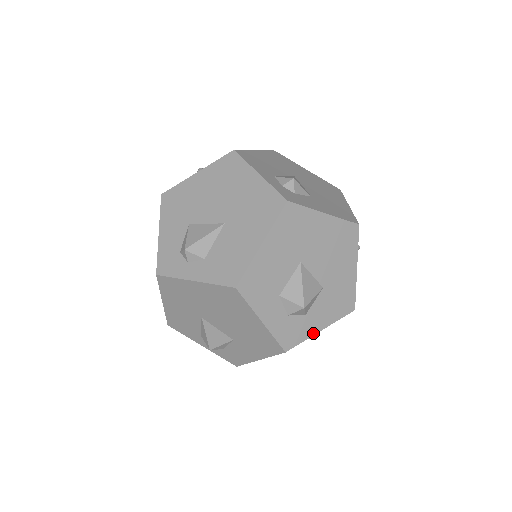
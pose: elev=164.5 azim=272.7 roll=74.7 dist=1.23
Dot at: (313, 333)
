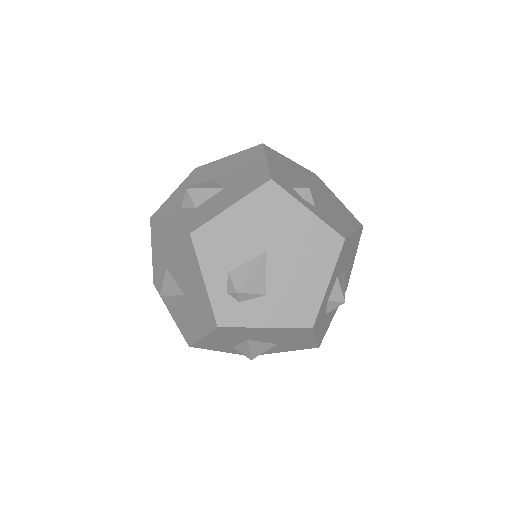
Dot at: (275, 352)
